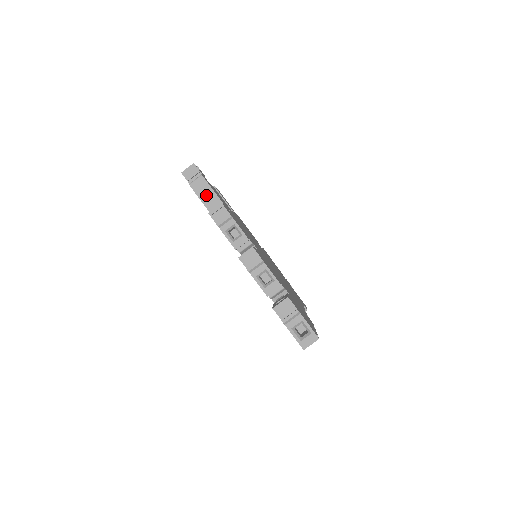
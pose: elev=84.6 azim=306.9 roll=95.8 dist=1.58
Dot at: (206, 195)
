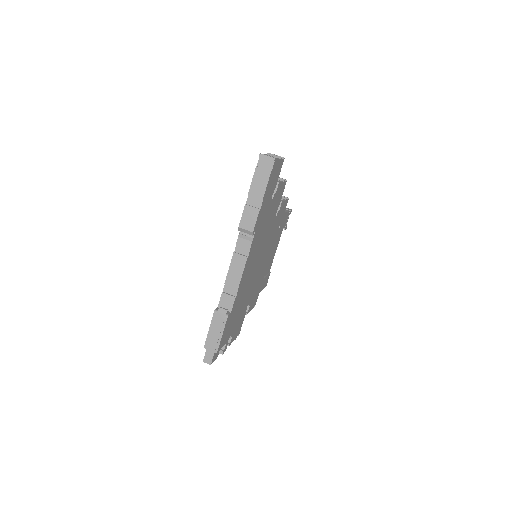
Dot at: occluded
